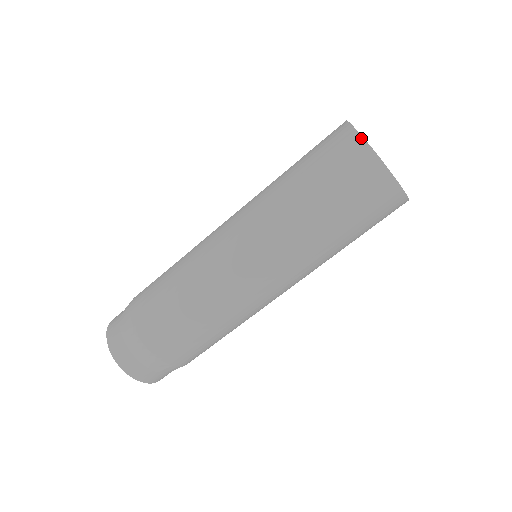
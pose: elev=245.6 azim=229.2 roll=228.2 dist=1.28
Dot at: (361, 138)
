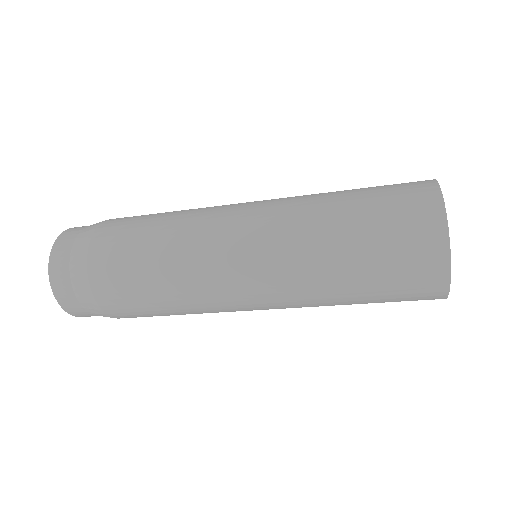
Dot at: (448, 278)
